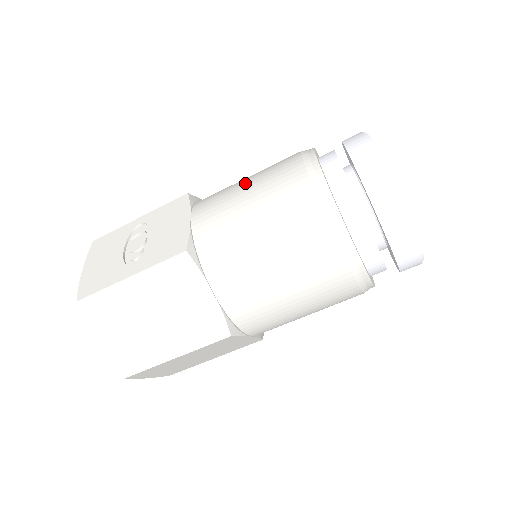
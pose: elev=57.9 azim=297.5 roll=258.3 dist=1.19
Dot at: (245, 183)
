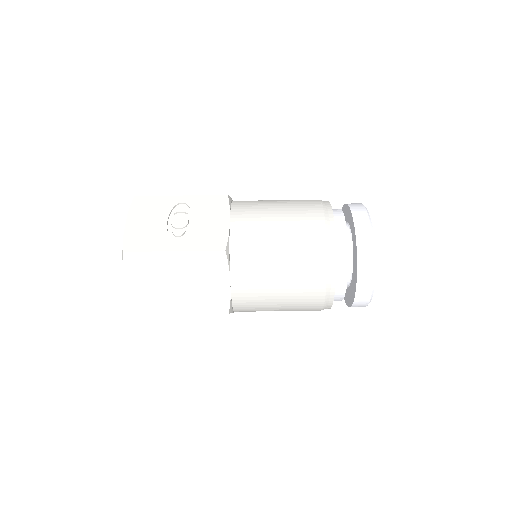
Dot at: (277, 211)
